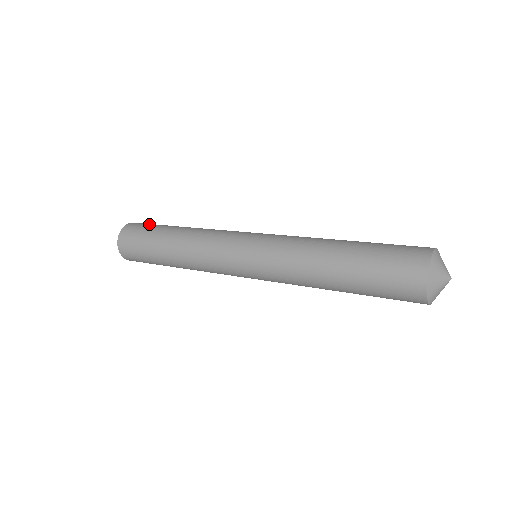
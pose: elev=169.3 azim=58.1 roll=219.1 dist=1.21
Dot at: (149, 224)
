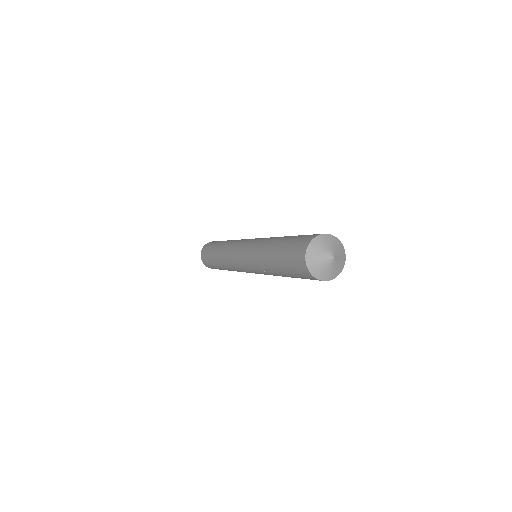
Dot at: (207, 249)
